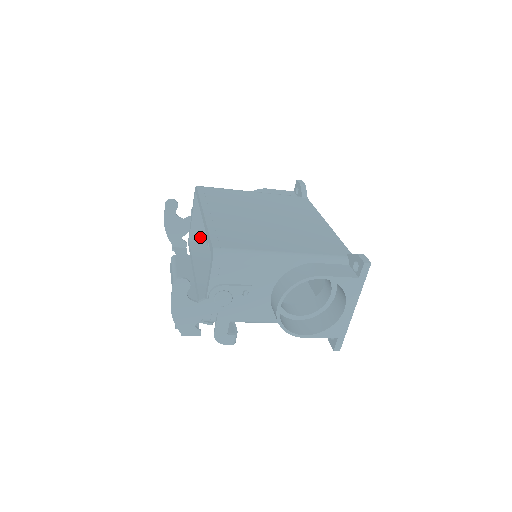
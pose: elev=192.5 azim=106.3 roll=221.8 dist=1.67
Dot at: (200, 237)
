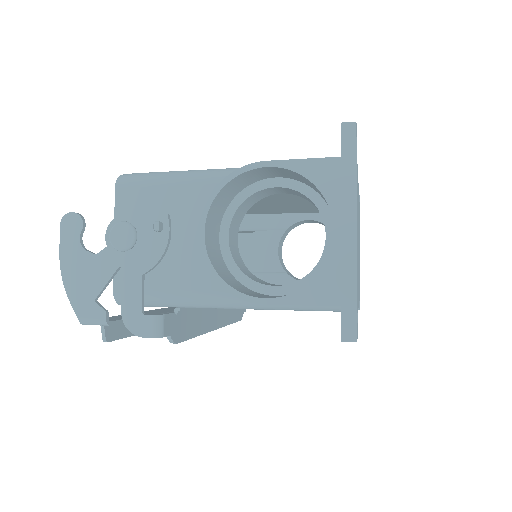
Dot at: occluded
